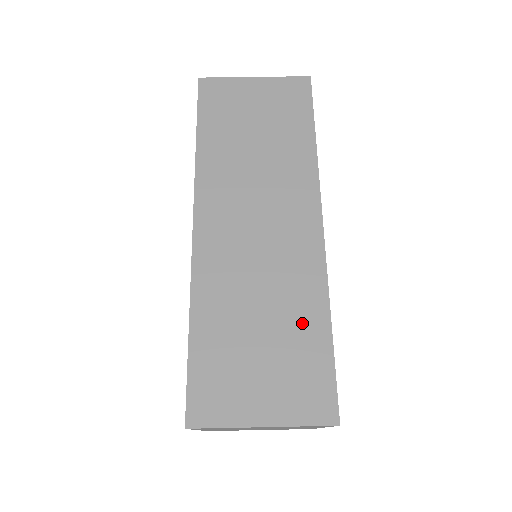
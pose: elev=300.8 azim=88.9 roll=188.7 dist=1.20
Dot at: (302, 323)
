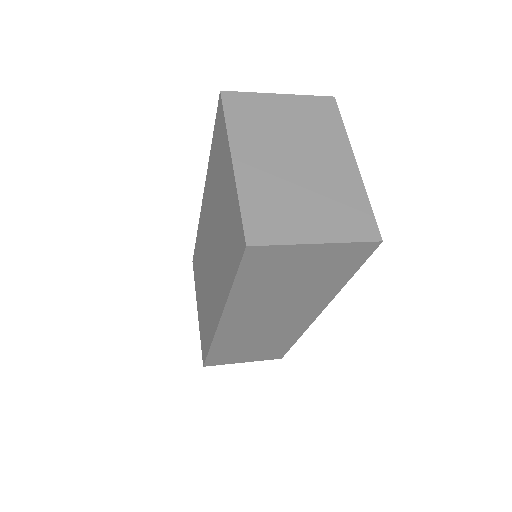
Dot at: occluded
